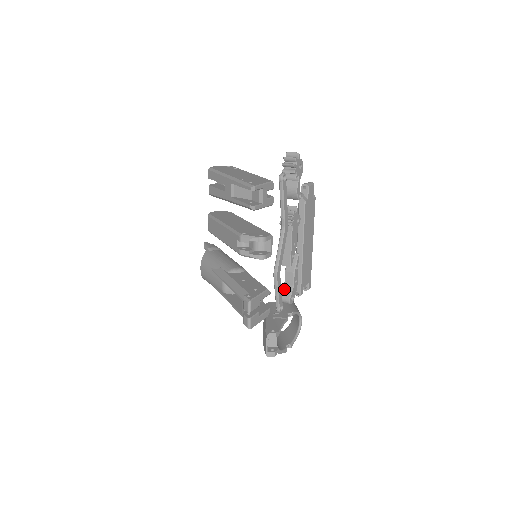
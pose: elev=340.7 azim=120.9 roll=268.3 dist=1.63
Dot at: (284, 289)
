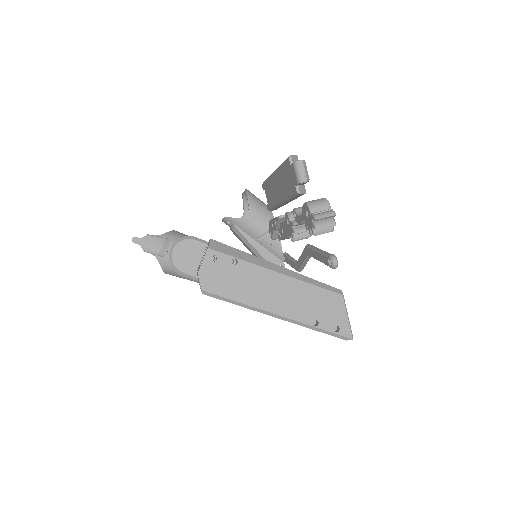
Dot at: (275, 235)
